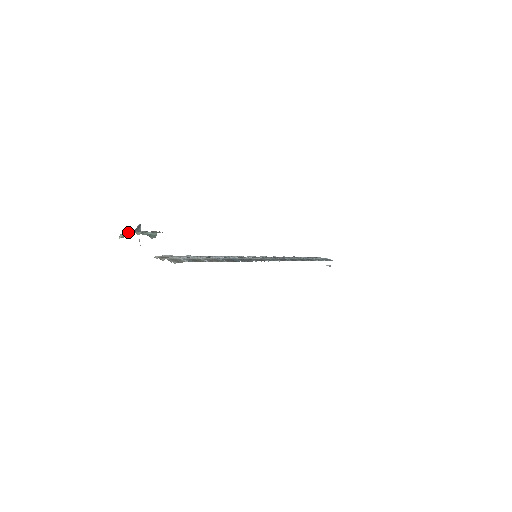
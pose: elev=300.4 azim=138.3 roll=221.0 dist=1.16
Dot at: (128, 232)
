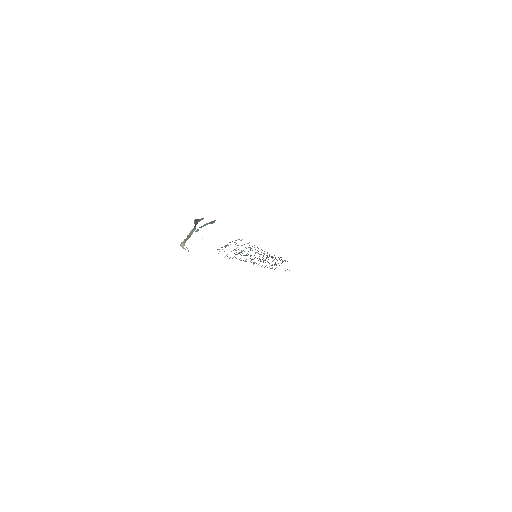
Dot at: (187, 235)
